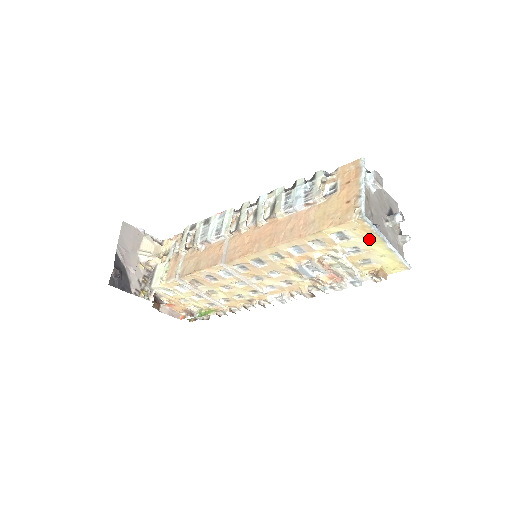
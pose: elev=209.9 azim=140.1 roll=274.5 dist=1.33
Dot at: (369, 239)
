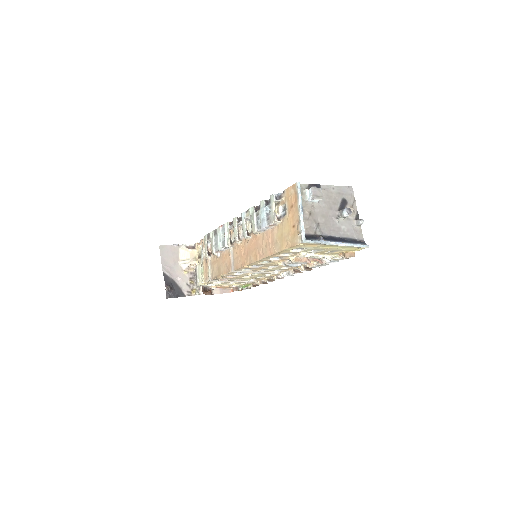
Dot at: (320, 246)
